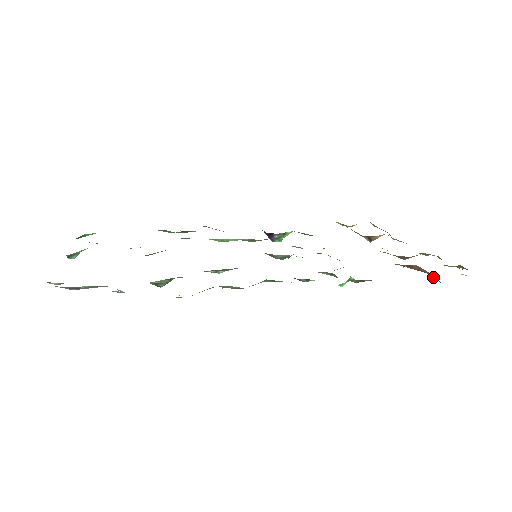
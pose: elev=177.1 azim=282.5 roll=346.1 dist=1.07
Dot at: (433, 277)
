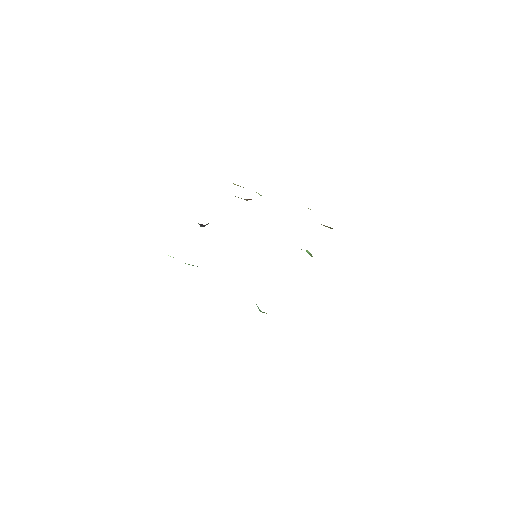
Dot at: occluded
